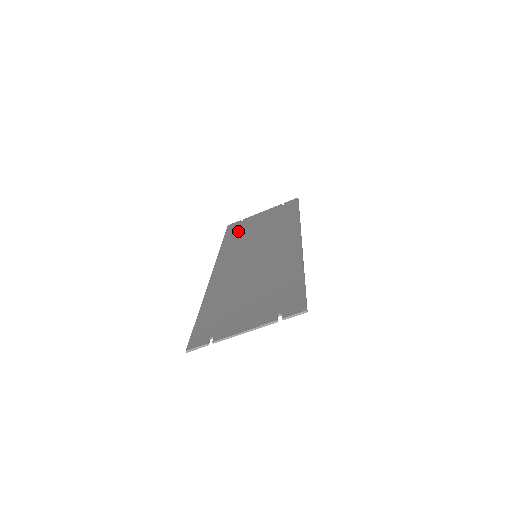
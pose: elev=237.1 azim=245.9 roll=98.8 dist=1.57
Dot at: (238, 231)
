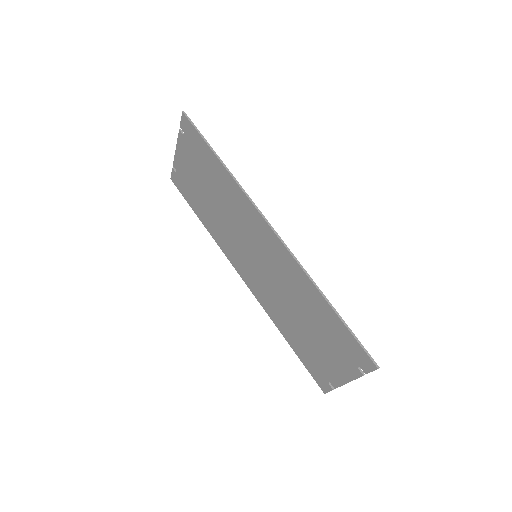
Dot at: (193, 197)
